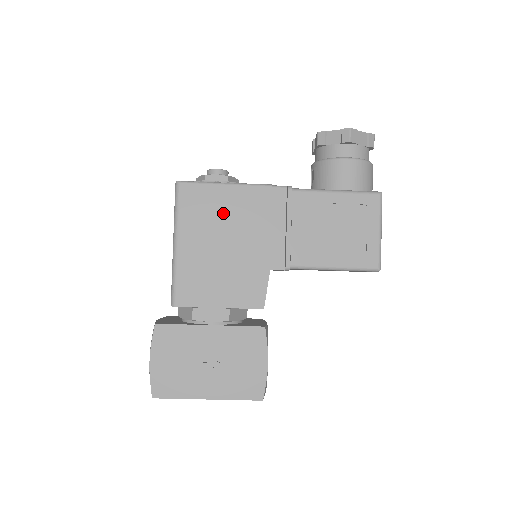
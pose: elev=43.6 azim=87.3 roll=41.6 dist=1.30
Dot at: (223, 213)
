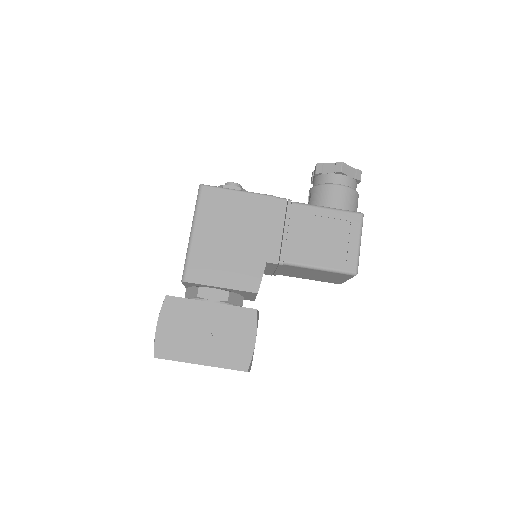
Dot at: (234, 213)
